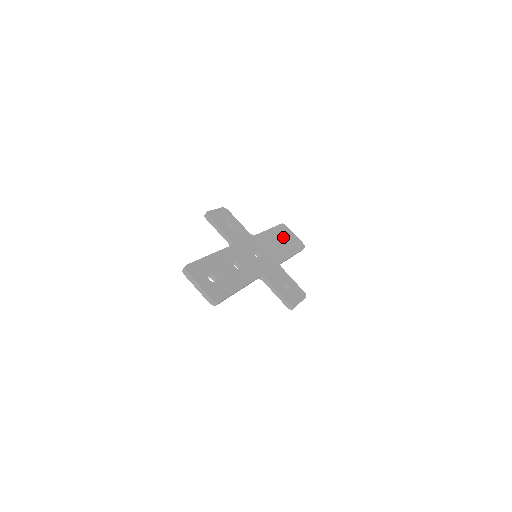
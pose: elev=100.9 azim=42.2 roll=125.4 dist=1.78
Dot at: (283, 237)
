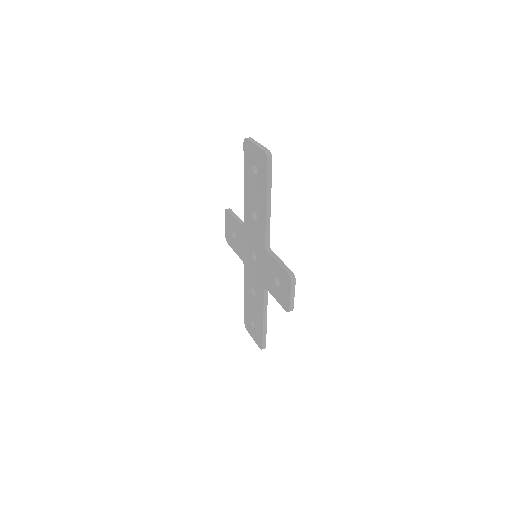
Dot at: occluded
